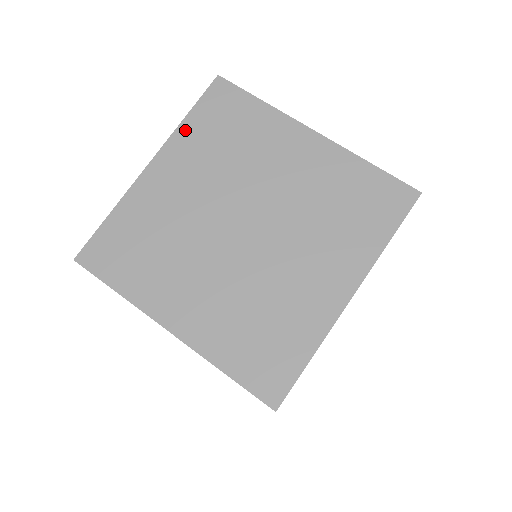
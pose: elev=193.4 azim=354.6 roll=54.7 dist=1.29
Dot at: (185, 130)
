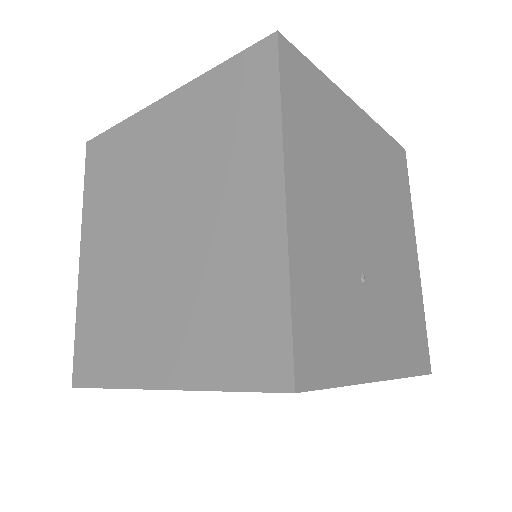
Dot at: (205, 83)
